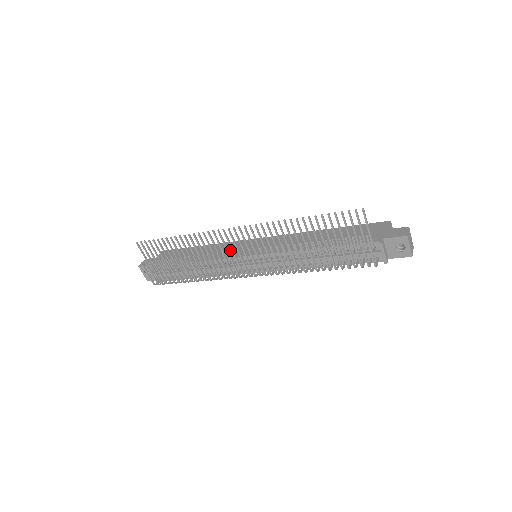
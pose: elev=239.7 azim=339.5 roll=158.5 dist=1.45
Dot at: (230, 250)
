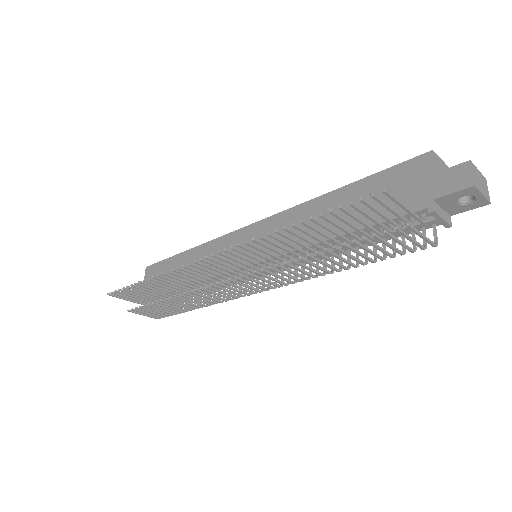
Dot at: occluded
